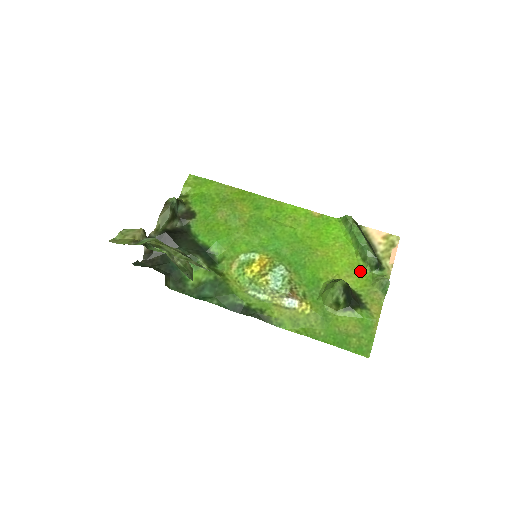
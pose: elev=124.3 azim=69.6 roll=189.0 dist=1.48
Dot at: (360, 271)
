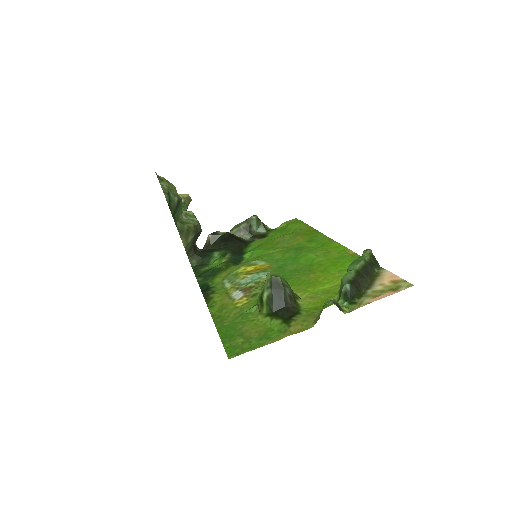
Dot at: (328, 297)
